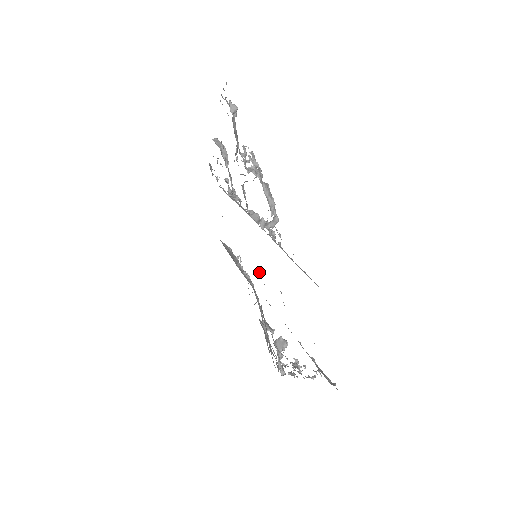
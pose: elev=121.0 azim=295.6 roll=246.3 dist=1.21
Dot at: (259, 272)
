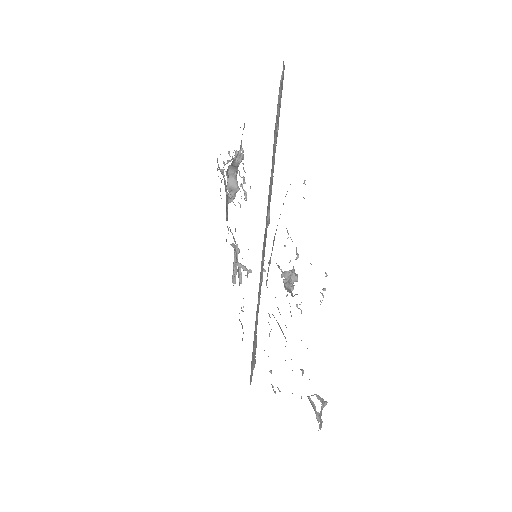
Dot at: (263, 271)
